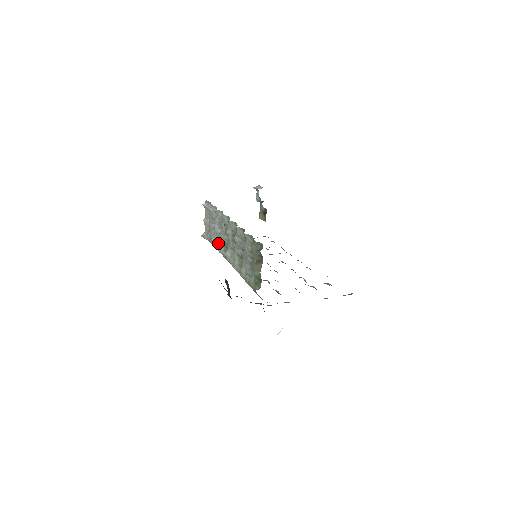
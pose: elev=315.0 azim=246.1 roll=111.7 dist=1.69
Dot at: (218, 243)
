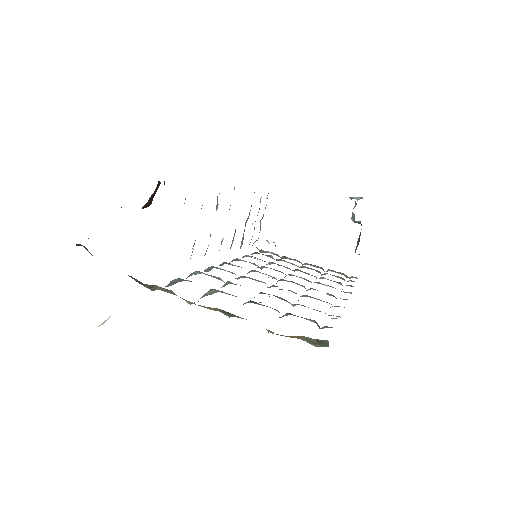
Dot at: occluded
